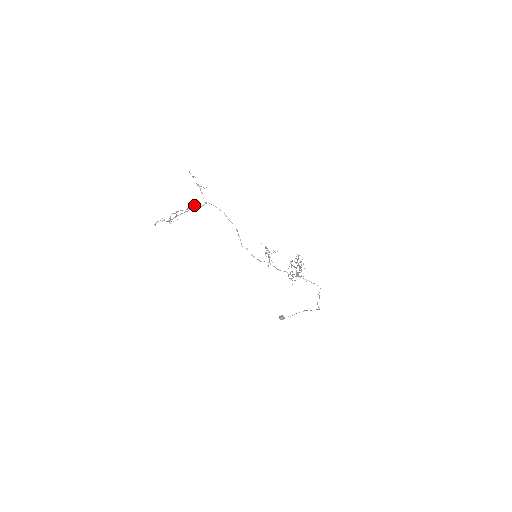
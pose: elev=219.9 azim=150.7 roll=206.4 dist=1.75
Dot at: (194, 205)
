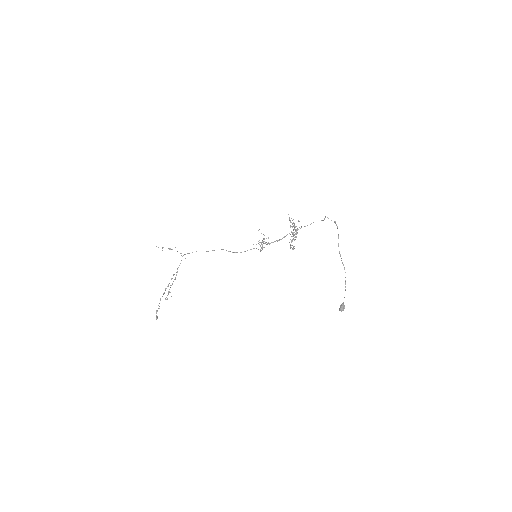
Dot at: (177, 268)
